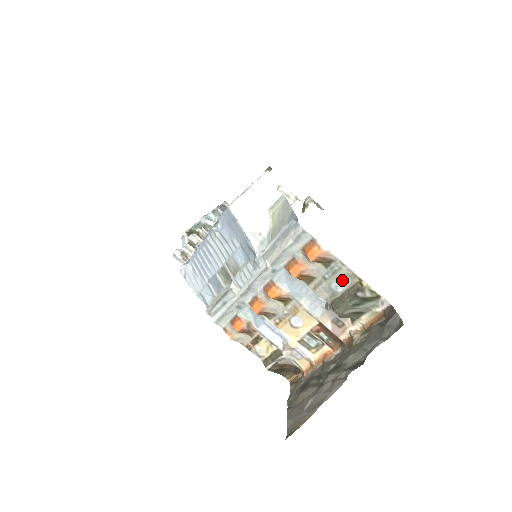
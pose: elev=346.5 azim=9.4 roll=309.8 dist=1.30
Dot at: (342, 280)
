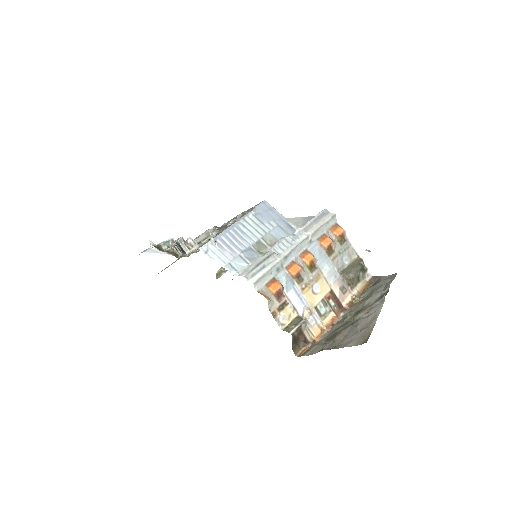
Dot at: (349, 256)
